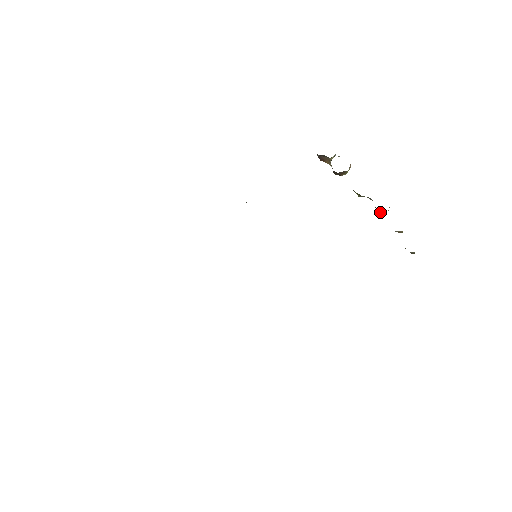
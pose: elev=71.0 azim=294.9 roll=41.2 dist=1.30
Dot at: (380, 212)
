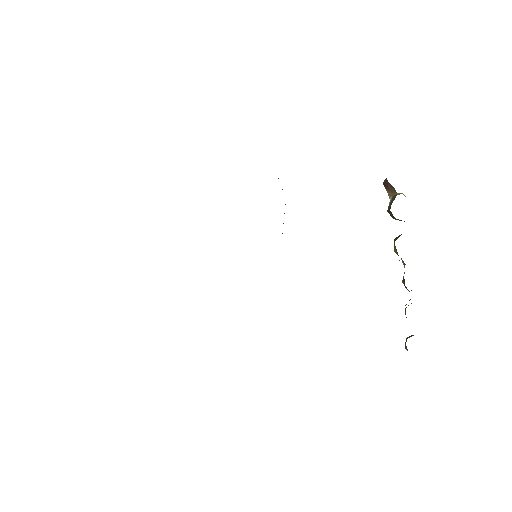
Dot at: occluded
